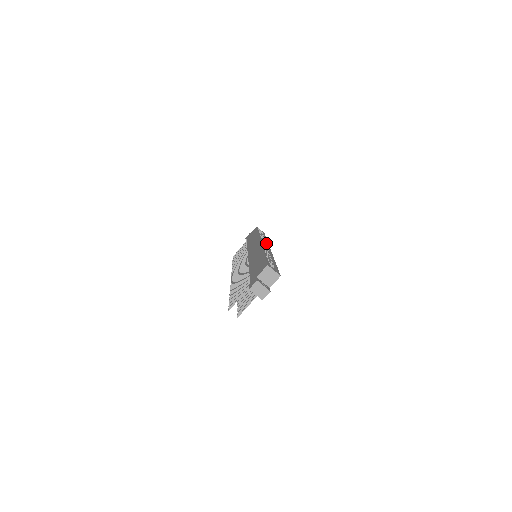
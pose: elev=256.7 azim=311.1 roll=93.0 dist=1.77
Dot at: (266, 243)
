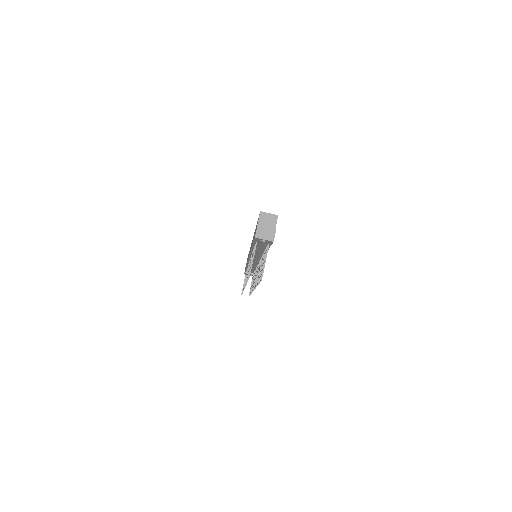
Dot at: occluded
